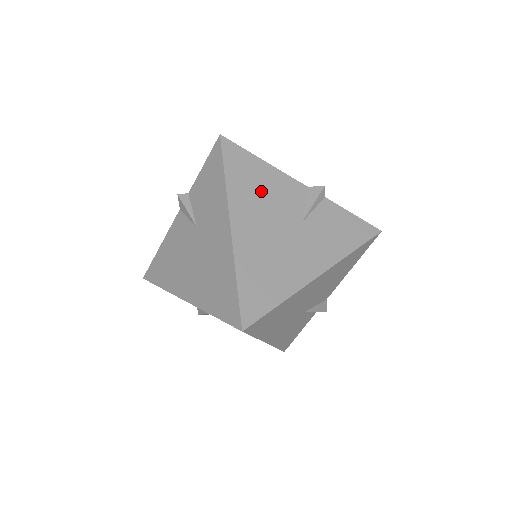
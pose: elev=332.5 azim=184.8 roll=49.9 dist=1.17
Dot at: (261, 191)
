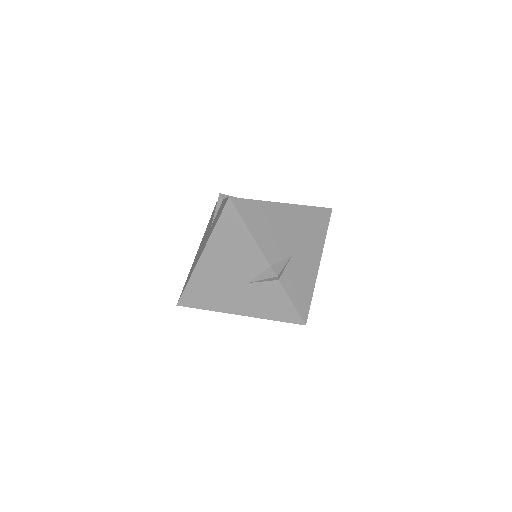
Dot at: (233, 249)
